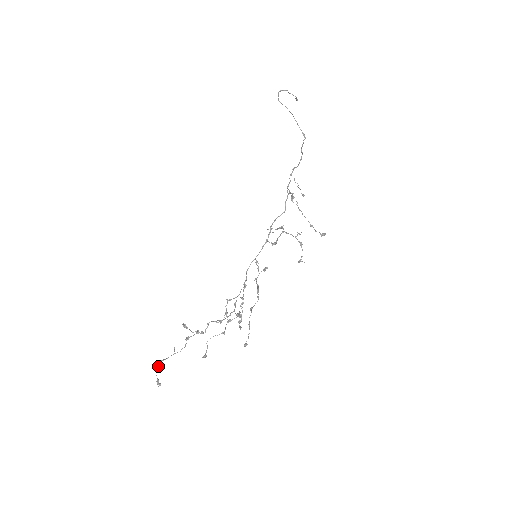
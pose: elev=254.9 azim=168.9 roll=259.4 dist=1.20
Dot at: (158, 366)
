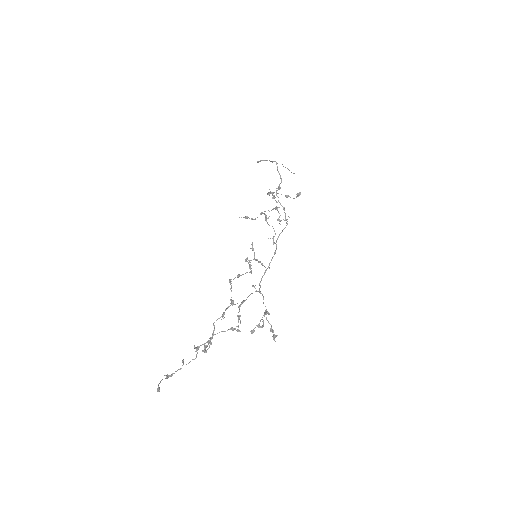
Dot at: occluded
